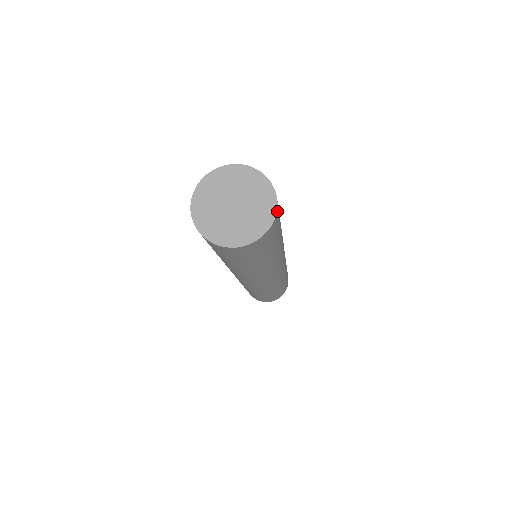
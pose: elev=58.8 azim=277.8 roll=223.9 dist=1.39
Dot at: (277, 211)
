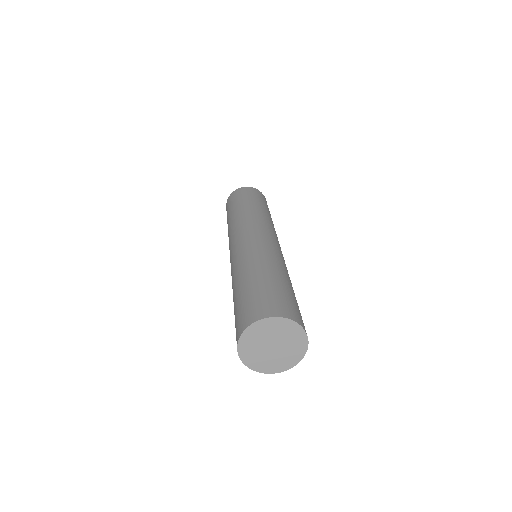
Dot at: (307, 337)
